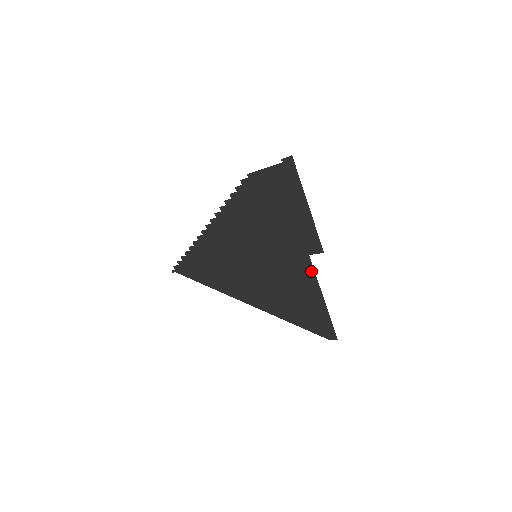
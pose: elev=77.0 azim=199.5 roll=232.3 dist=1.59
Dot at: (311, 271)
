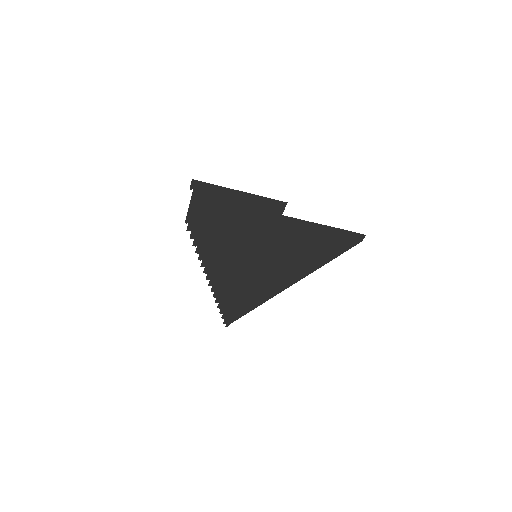
Dot at: (296, 221)
